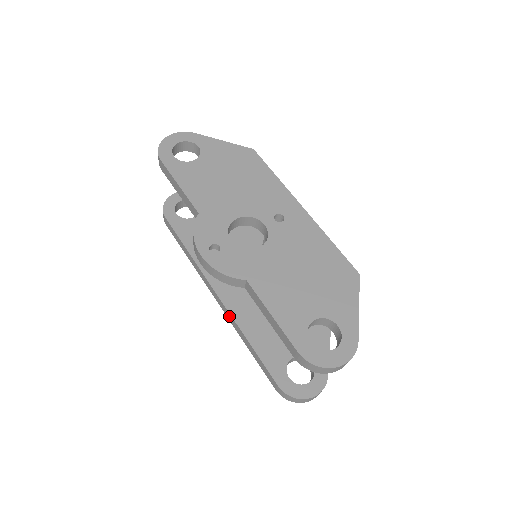
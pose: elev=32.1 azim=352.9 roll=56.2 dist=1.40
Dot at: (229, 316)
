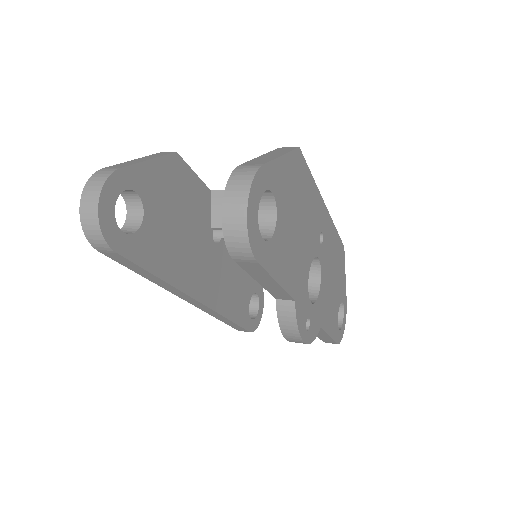
Dot at: (209, 311)
